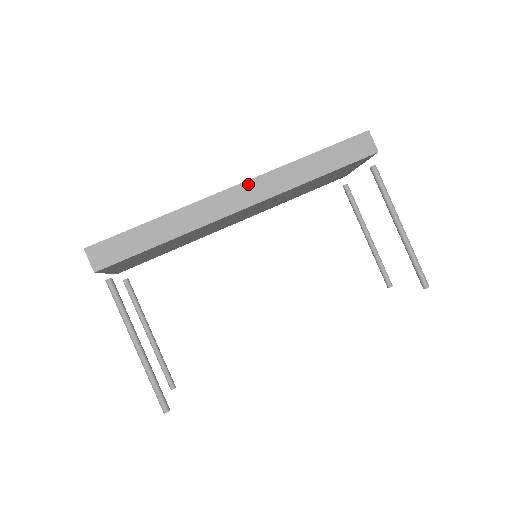
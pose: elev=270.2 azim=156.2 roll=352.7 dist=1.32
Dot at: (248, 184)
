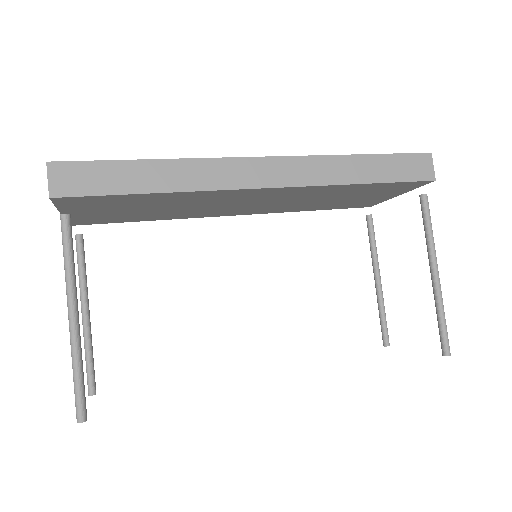
Dot at: (283, 160)
